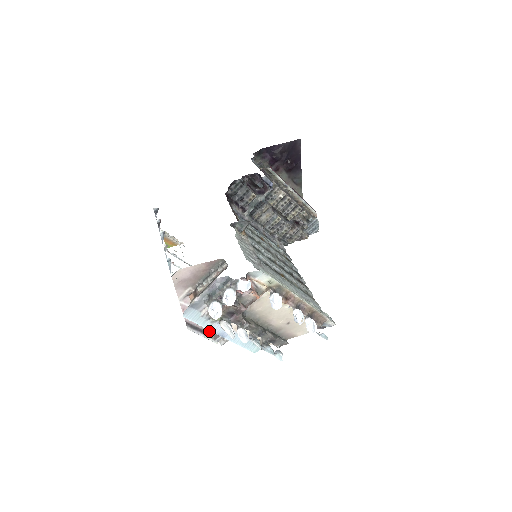
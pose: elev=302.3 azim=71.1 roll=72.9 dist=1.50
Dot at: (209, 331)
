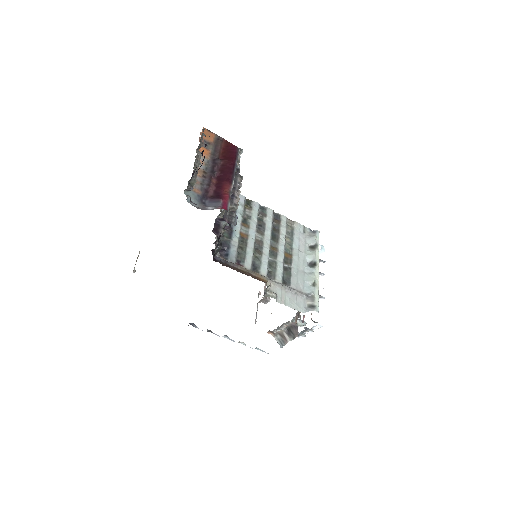
Dot at: occluded
